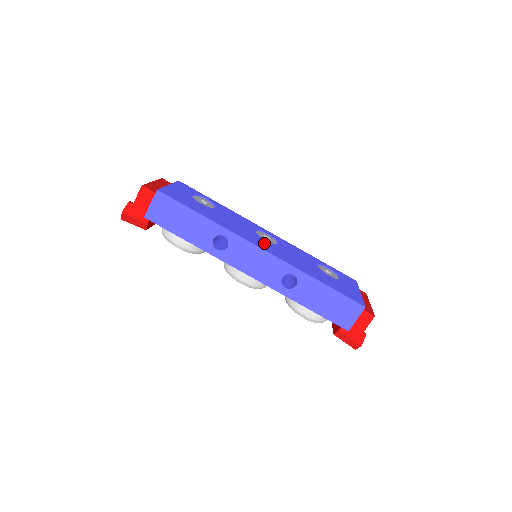
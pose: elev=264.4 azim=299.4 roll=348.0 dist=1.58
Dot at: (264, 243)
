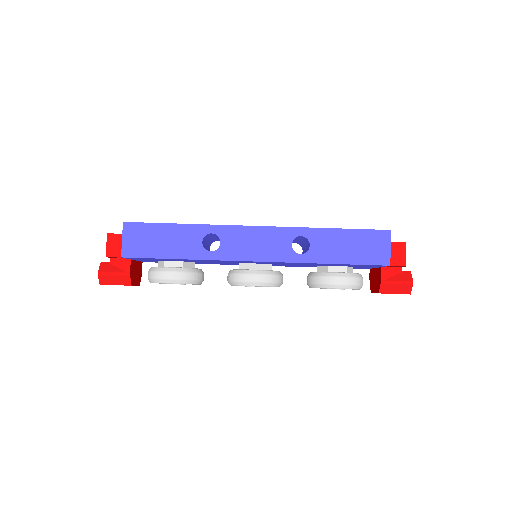
Dot at: occluded
